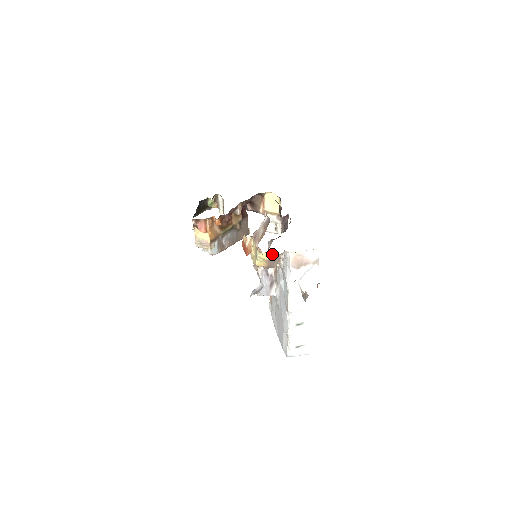
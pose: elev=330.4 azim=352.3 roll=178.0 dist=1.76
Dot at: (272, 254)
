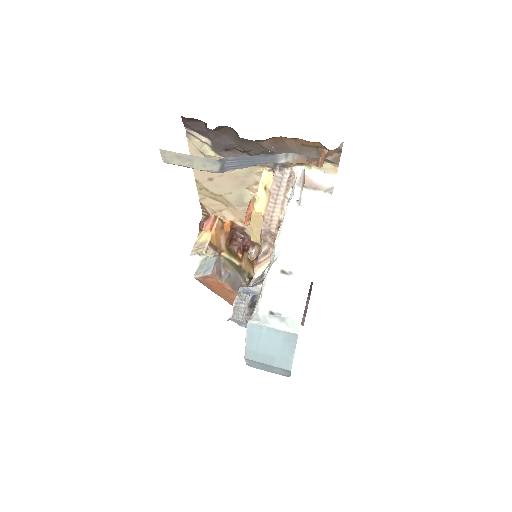
Dot at: occluded
